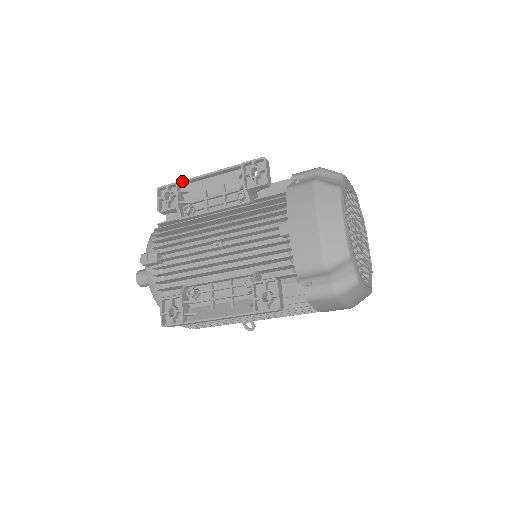
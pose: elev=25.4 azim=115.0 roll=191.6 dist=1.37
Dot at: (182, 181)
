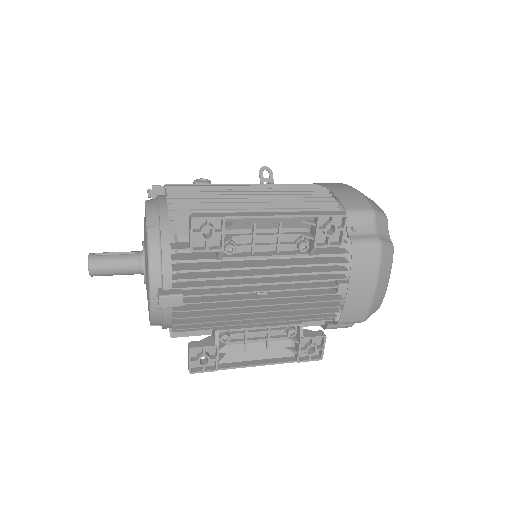
Dot at: (233, 217)
